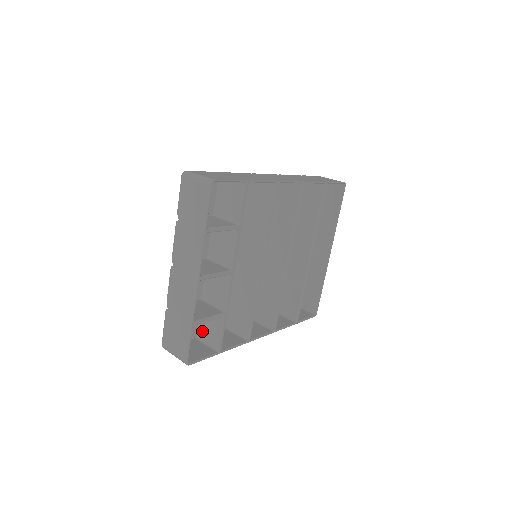
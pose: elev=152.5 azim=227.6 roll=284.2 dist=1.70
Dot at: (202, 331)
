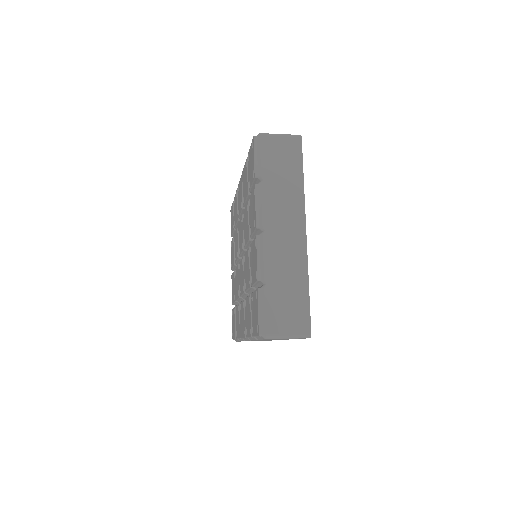
Dot at: occluded
